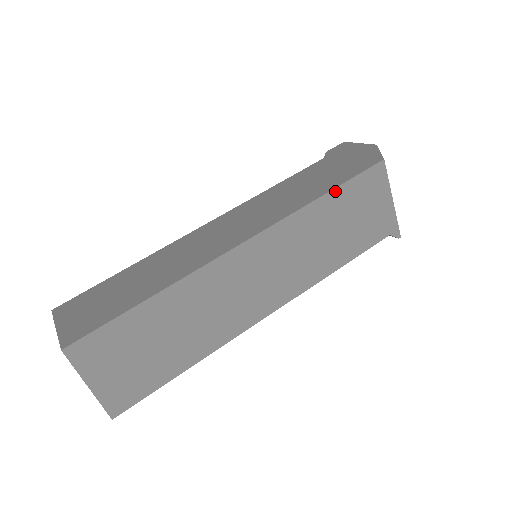
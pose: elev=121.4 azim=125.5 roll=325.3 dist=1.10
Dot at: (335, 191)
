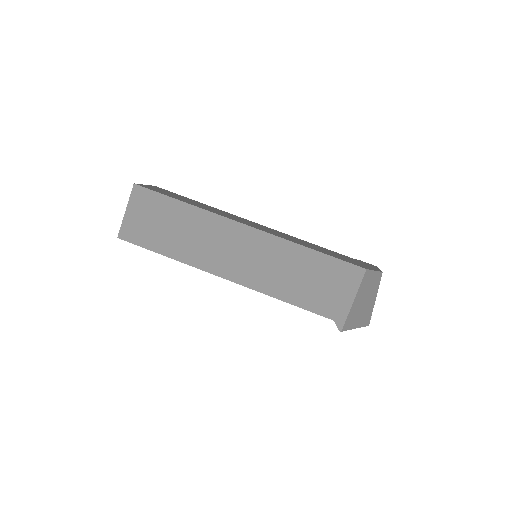
Dot at: (319, 254)
